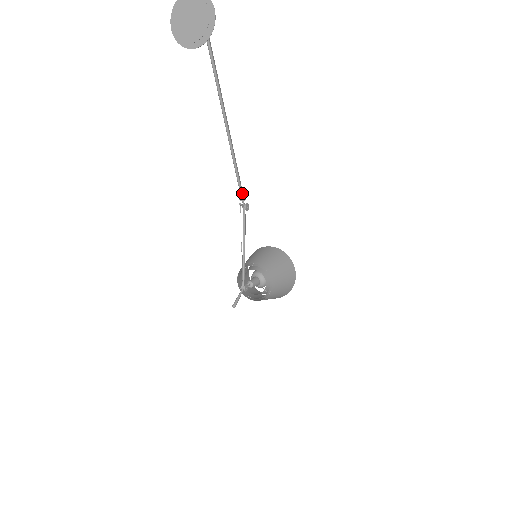
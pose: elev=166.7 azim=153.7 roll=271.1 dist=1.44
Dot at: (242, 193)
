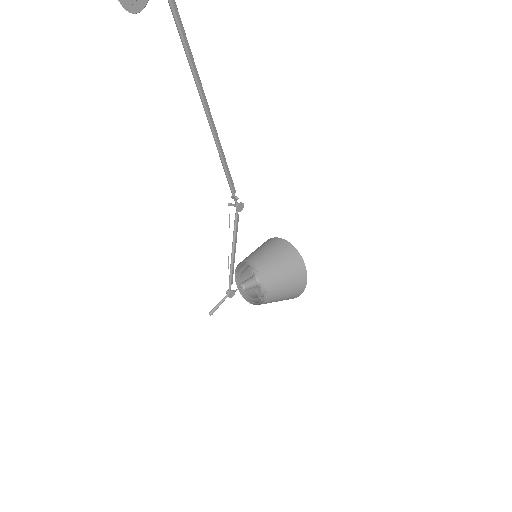
Dot at: (233, 191)
